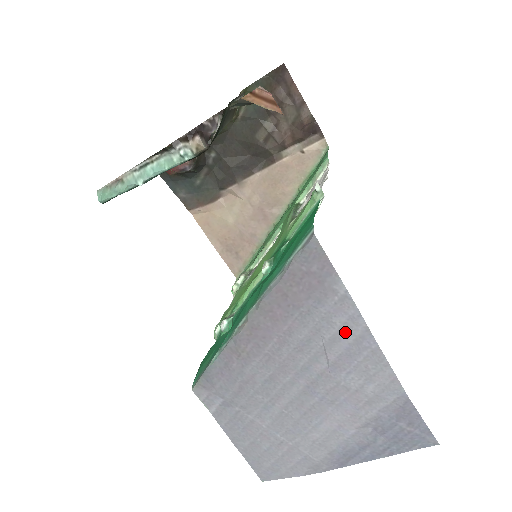
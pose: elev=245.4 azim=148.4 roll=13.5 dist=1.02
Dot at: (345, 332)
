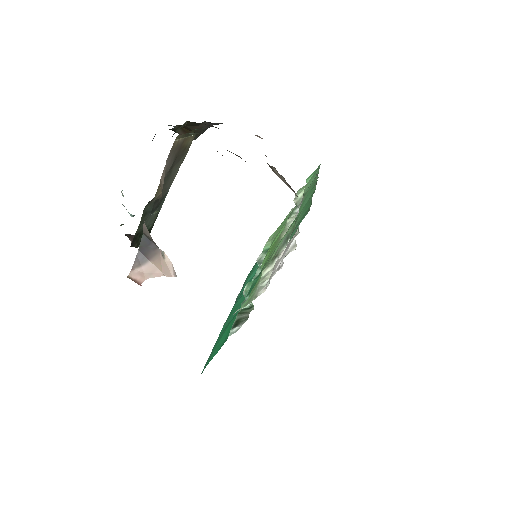
Dot at: occluded
